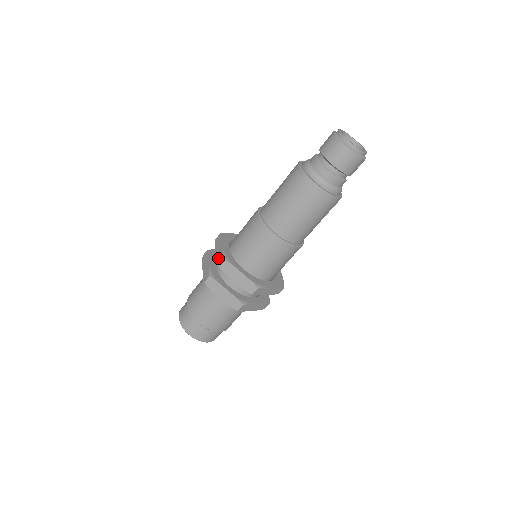
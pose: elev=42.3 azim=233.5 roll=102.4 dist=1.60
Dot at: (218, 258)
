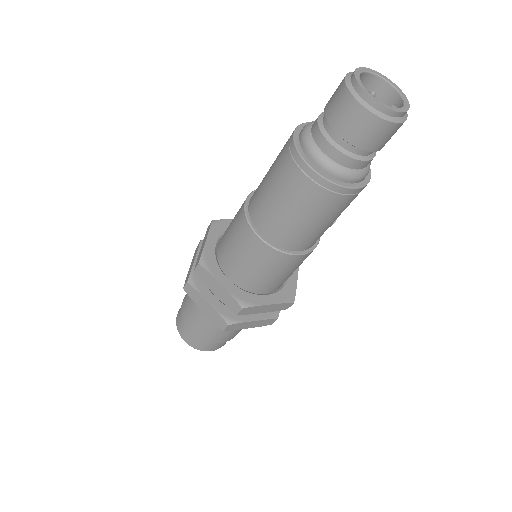
Dot at: (197, 259)
